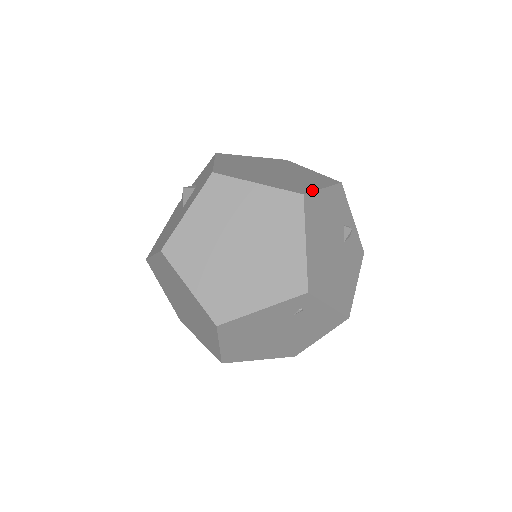
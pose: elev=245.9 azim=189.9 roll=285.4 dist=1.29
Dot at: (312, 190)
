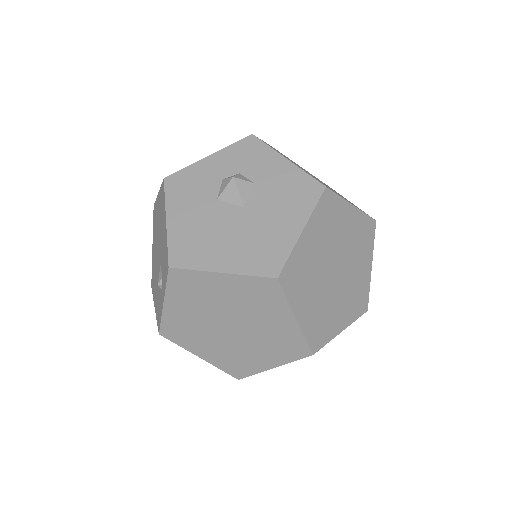
Dot at: occluded
